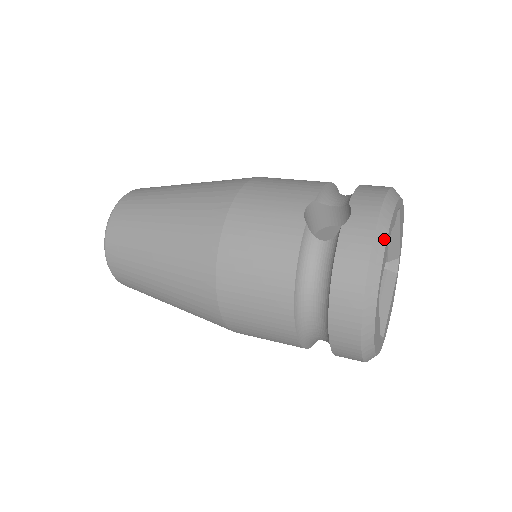
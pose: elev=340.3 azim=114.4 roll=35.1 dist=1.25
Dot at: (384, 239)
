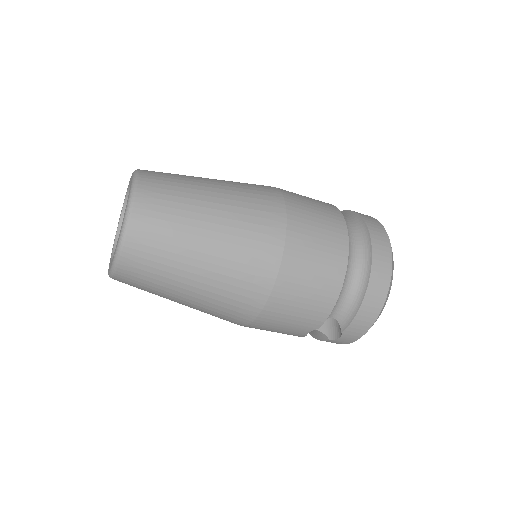
Dot at: occluded
